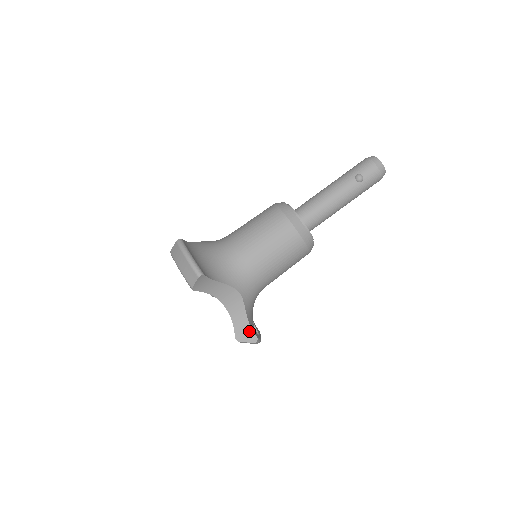
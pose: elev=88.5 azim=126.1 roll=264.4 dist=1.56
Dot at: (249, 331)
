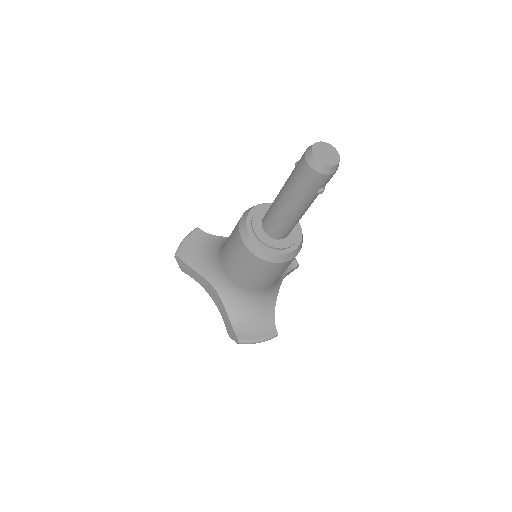
Dot at: occluded
